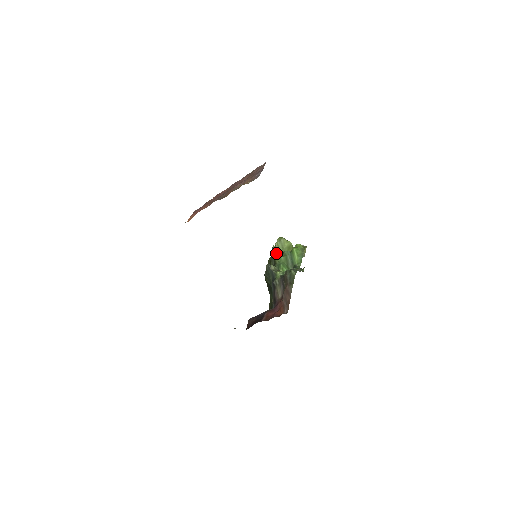
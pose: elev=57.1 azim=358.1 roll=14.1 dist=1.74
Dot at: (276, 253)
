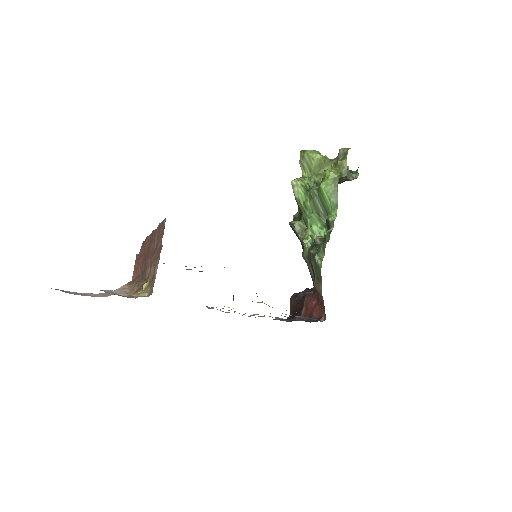
Dot at: (298, 197)
